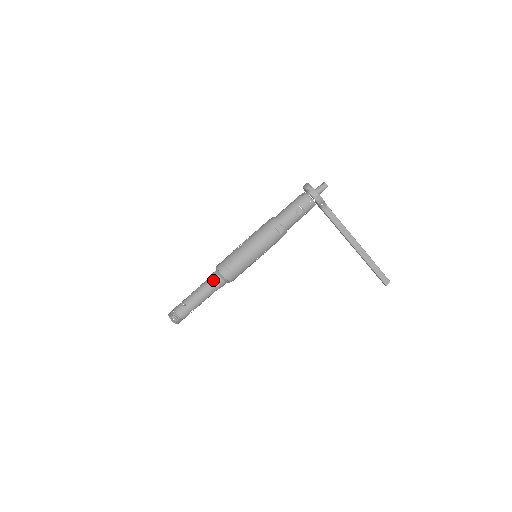
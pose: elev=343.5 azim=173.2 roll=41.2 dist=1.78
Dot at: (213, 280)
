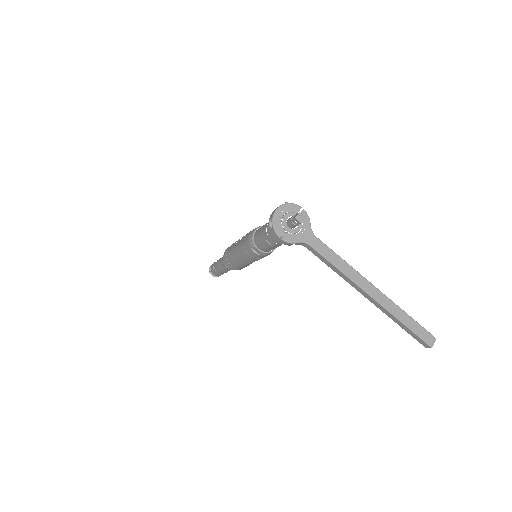
Dot at: (223, 263)
